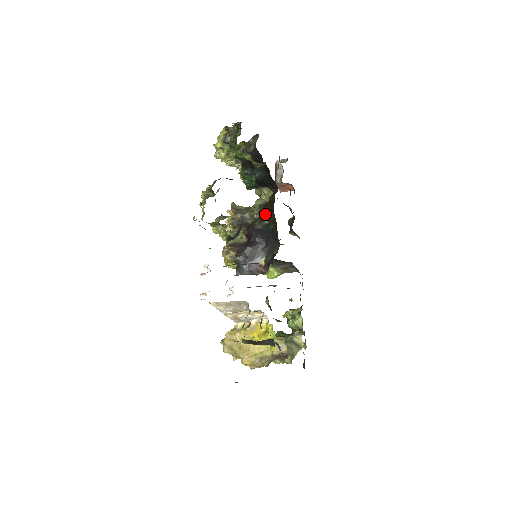
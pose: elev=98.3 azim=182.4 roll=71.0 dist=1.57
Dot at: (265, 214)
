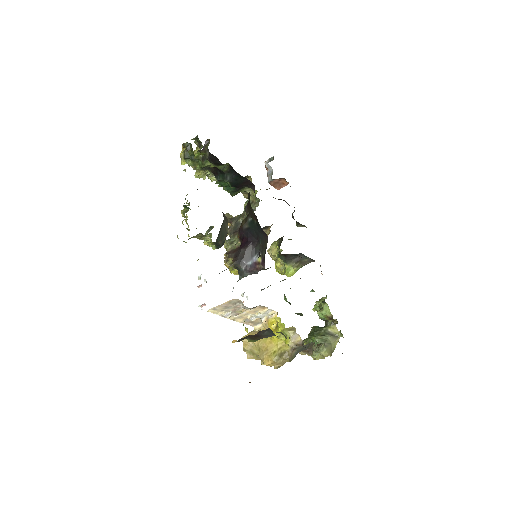
Dot at: occluded
